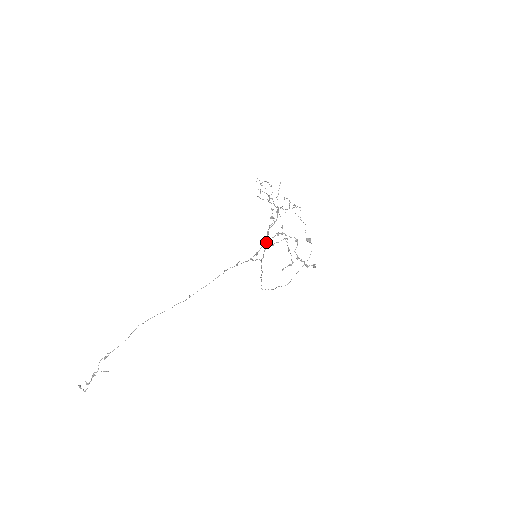
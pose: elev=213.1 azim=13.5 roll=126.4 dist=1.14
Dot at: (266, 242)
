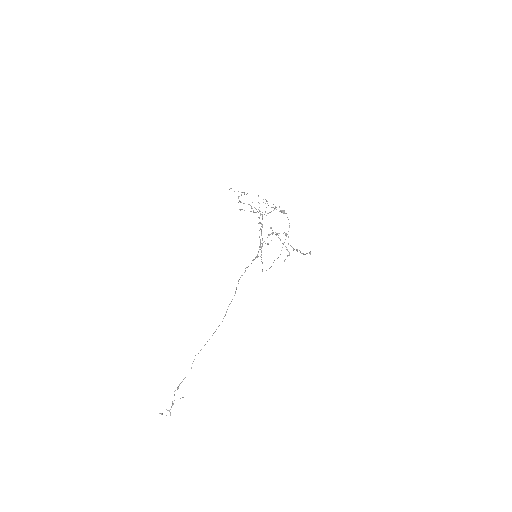
Dot at: (260, 242)
